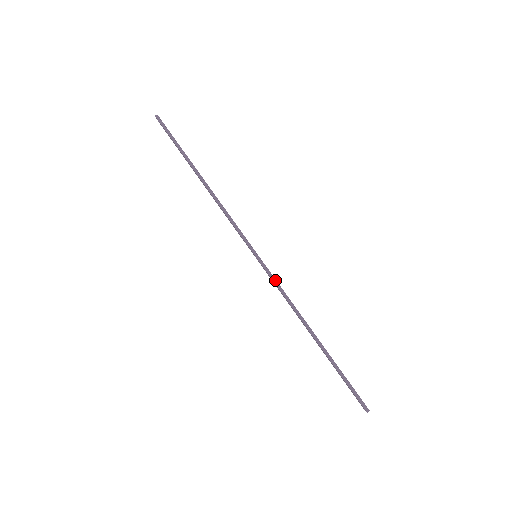
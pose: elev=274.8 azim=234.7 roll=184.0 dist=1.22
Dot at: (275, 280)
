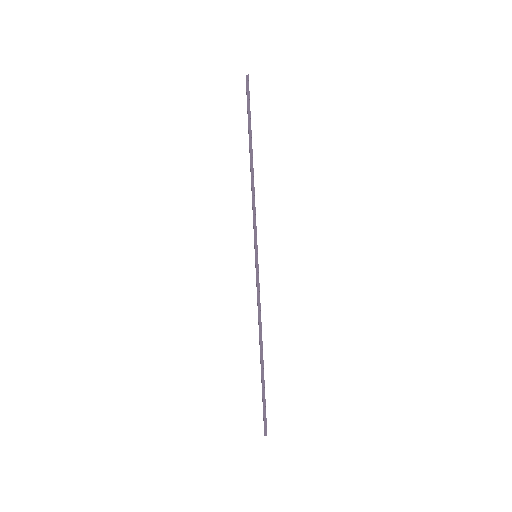
Dot at: (259, 287)
